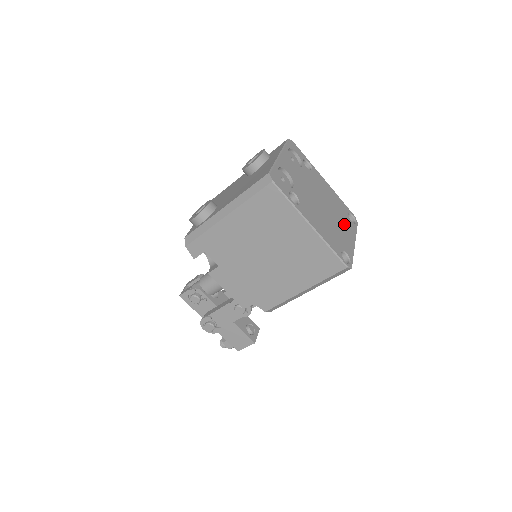
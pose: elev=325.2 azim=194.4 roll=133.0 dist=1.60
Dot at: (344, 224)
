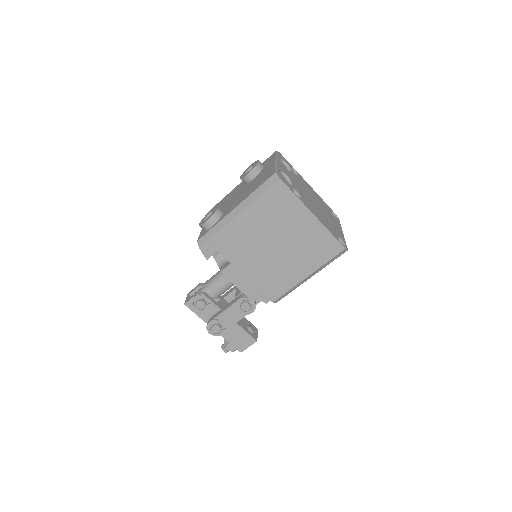
Dot at: (331, 218)
